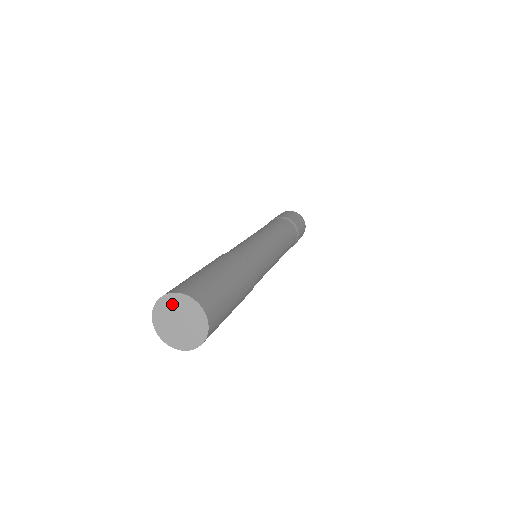
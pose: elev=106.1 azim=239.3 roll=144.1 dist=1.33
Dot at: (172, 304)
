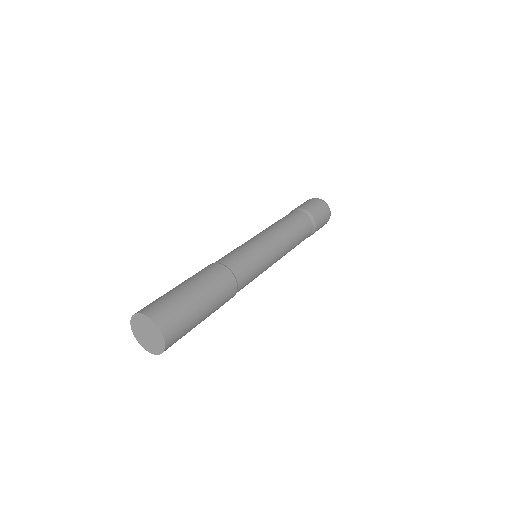
Dot at: (139, 321)
